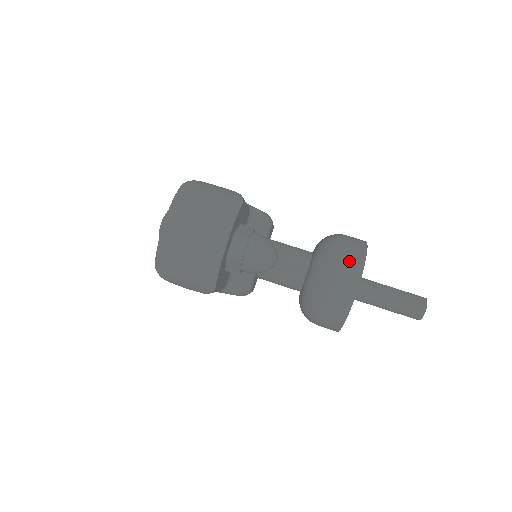
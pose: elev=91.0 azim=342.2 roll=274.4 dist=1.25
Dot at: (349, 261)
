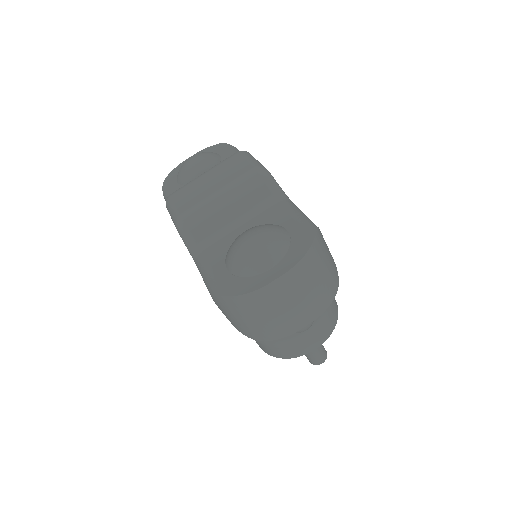
Dot at: (326, 326)
